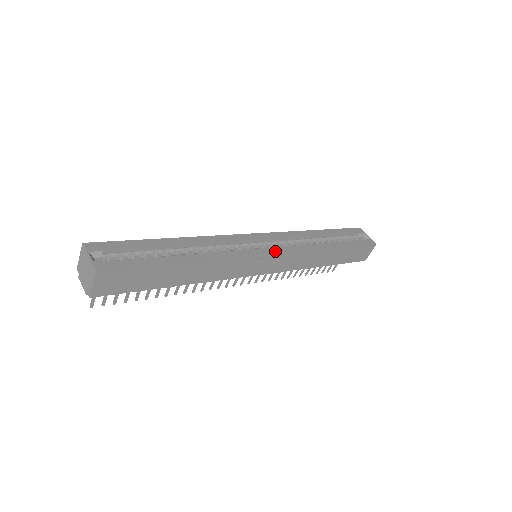
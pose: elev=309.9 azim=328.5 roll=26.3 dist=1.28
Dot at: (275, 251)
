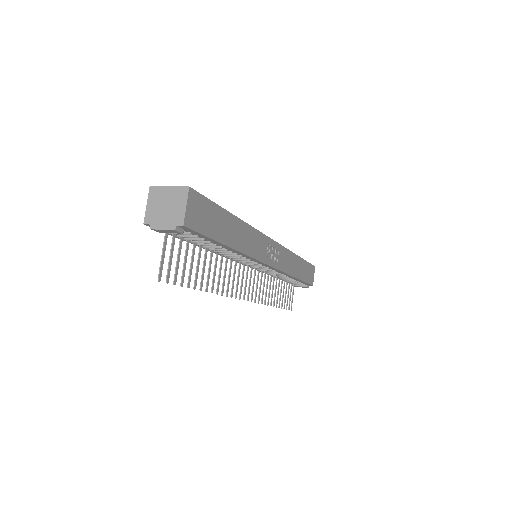
Dot at: occluded
